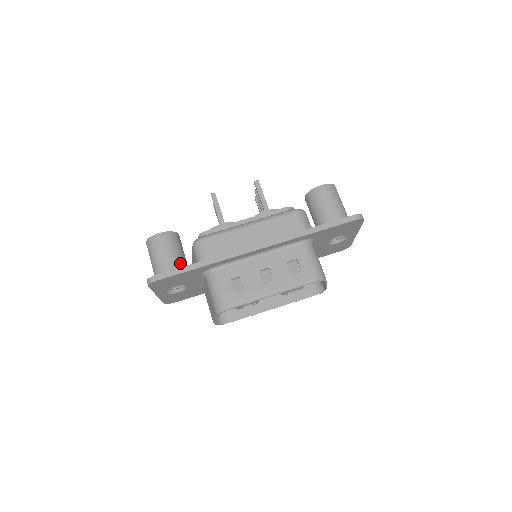
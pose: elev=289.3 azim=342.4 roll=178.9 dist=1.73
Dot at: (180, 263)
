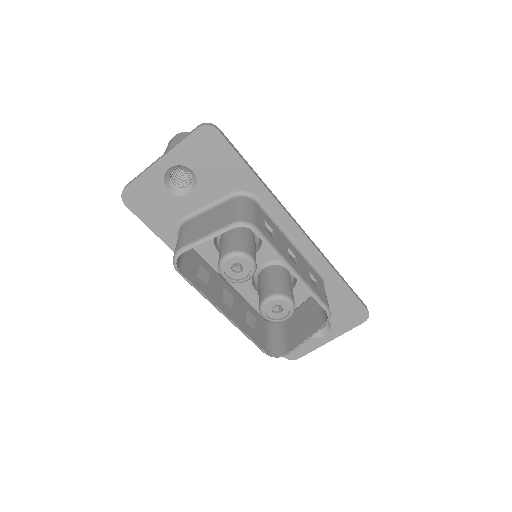
Dot at: occluded
